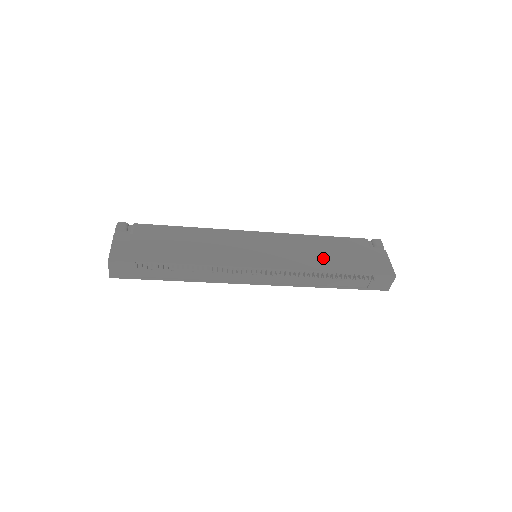
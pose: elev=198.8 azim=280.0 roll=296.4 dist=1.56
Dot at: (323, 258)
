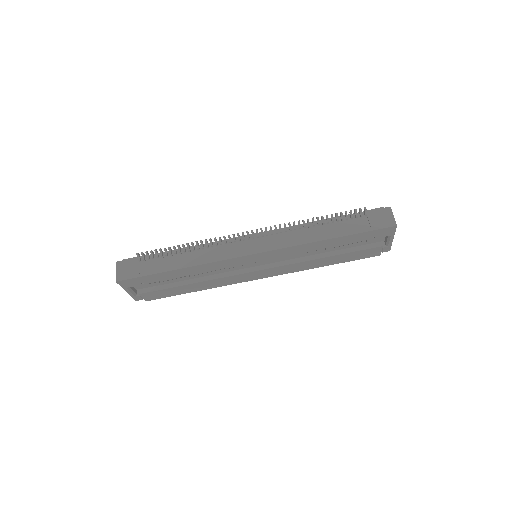
Dot at: occluded
